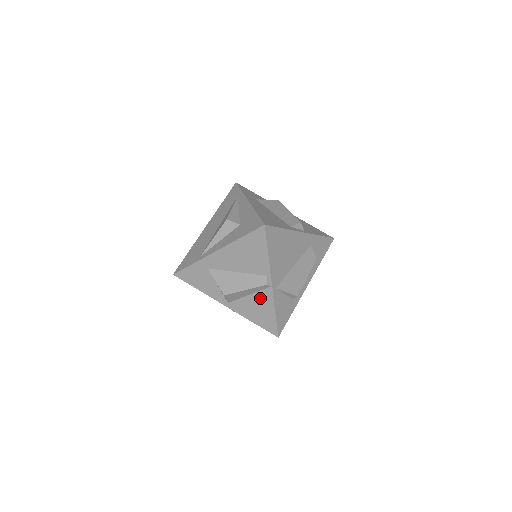
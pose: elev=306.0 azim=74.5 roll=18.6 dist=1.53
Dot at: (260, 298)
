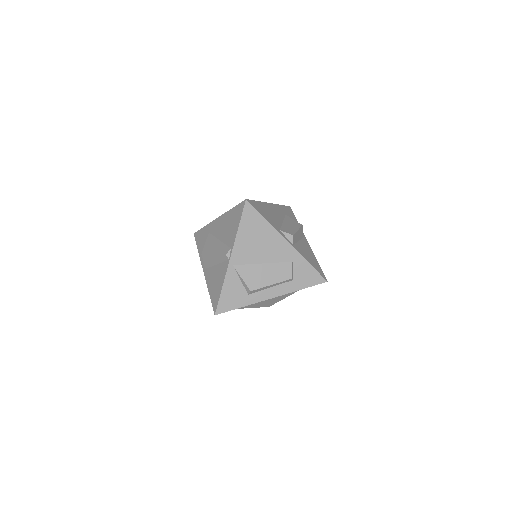
Dot at: (221, 270)
